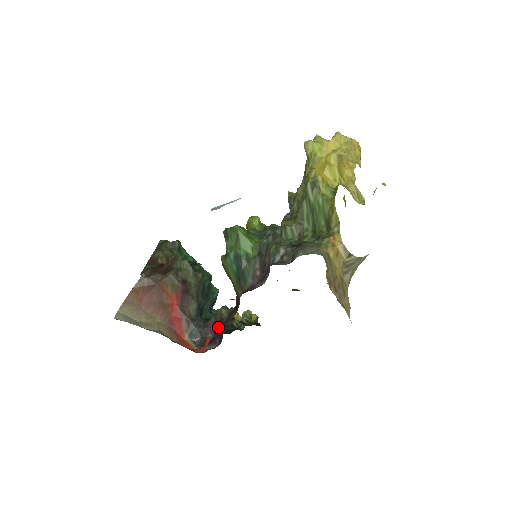
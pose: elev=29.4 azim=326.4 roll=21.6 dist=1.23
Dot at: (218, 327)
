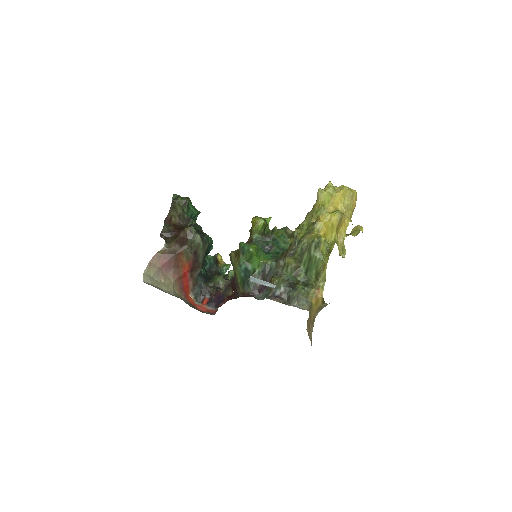
Dot at: (215, 293)
